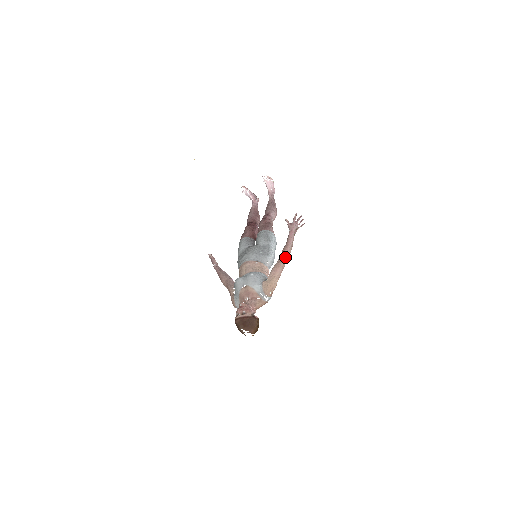
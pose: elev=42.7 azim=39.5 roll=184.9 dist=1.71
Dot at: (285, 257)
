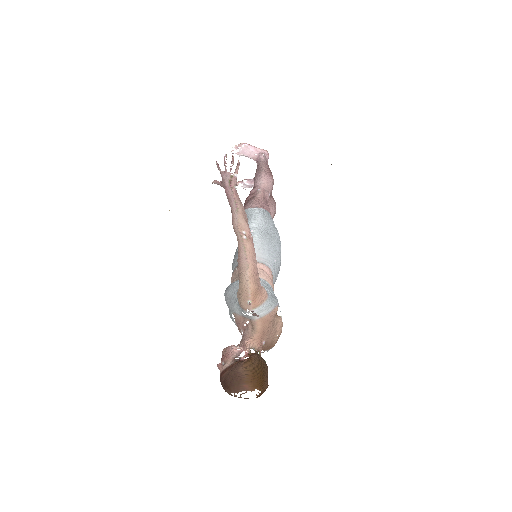
Dot at: (237, 232)
